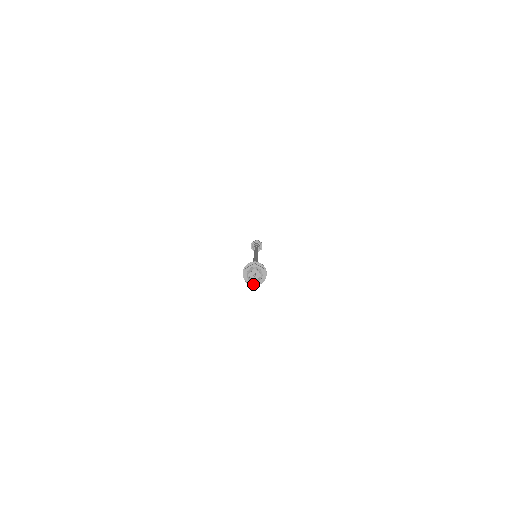
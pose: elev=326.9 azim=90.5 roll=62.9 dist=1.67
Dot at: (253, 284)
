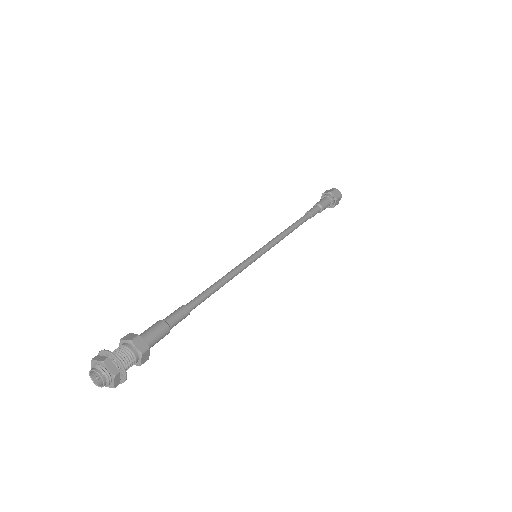
Dot at: (101, 383)
